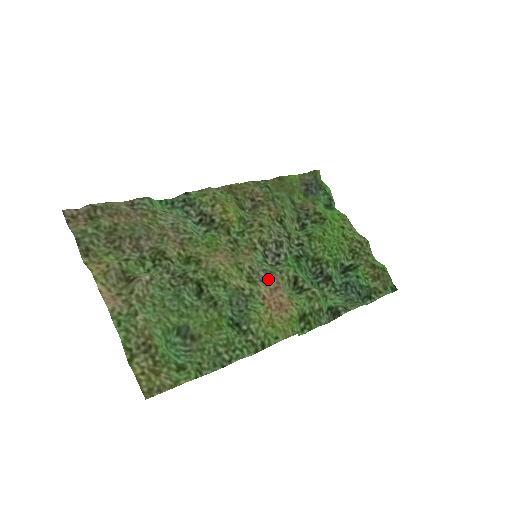
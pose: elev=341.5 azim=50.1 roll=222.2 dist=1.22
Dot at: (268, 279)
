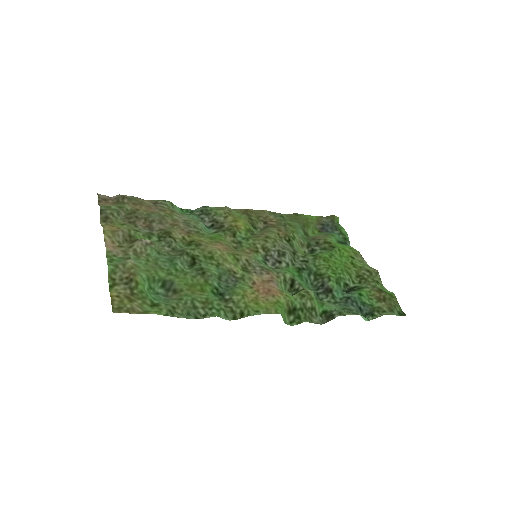
Dot at: (263, 273)
